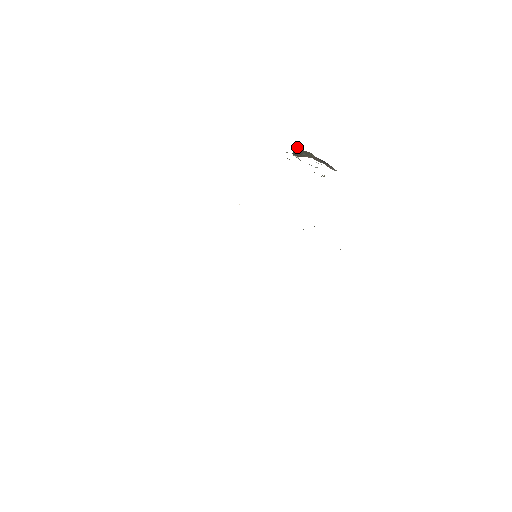
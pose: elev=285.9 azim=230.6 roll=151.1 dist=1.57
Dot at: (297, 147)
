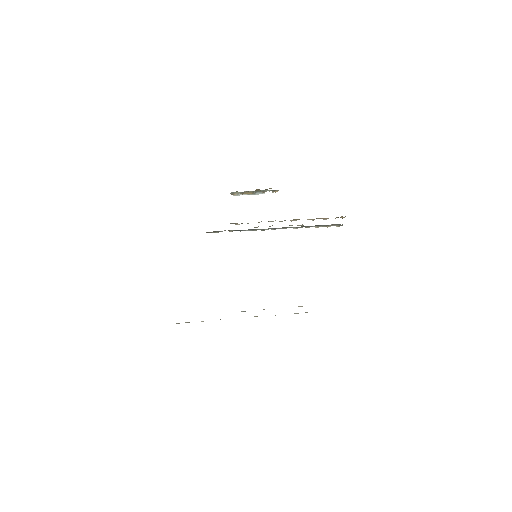
Dot at: occluded
